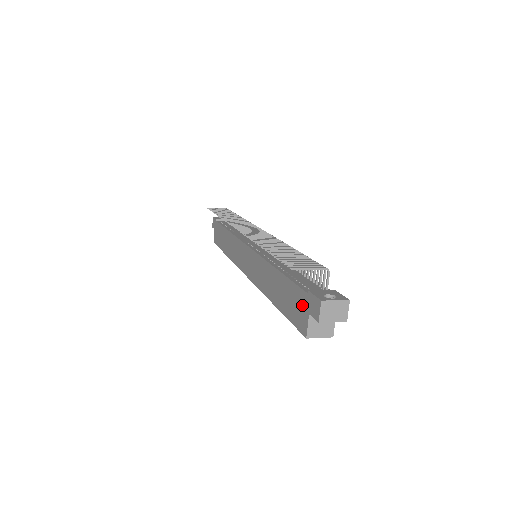
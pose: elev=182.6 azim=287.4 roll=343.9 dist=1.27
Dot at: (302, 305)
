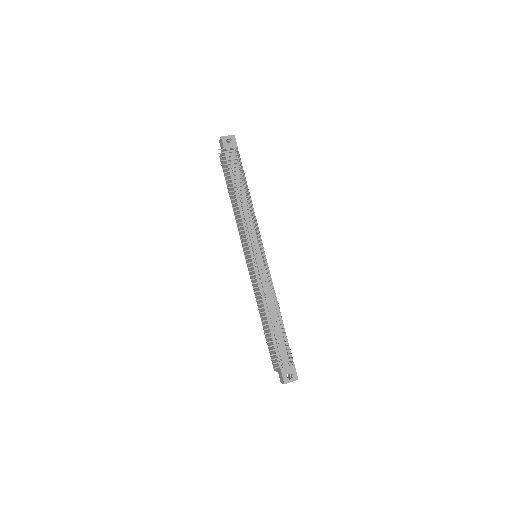
Dot at: occluded
